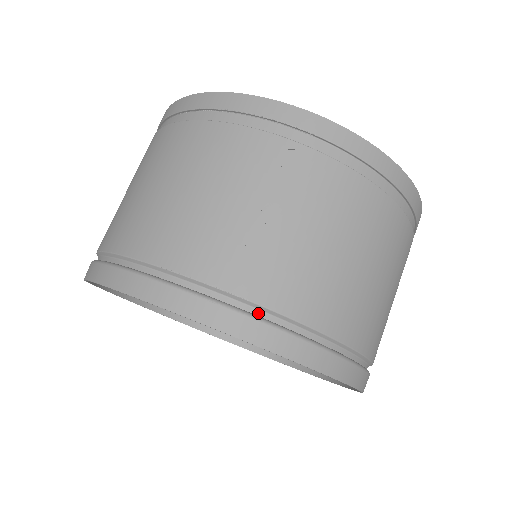
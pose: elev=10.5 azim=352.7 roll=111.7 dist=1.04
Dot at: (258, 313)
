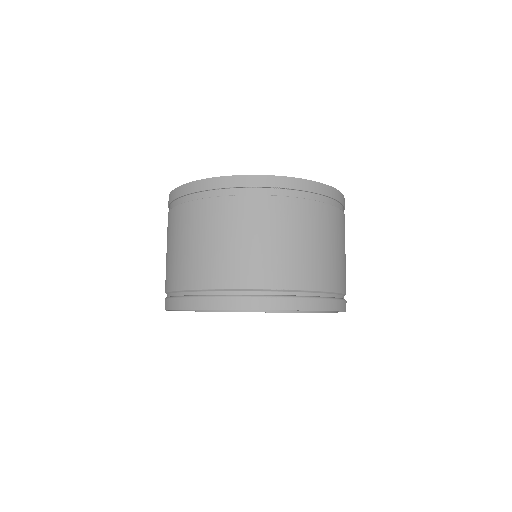
Dot at: (296, 294)
